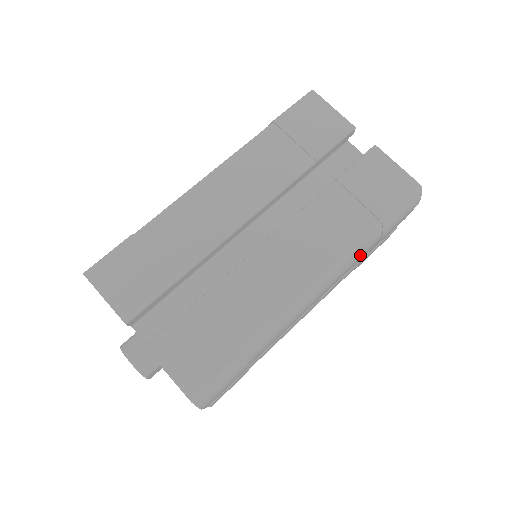
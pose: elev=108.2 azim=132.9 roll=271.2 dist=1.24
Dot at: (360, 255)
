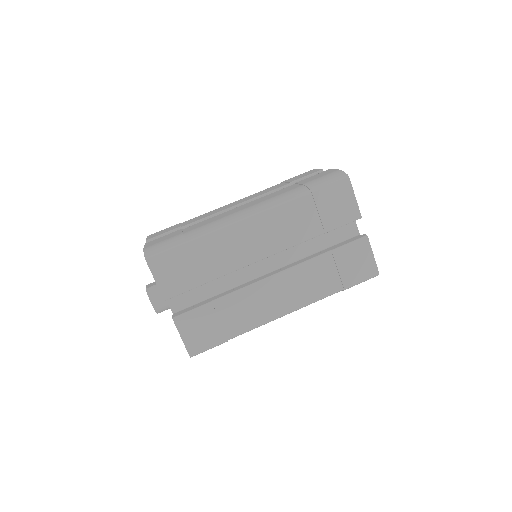
Dot at: occluded
